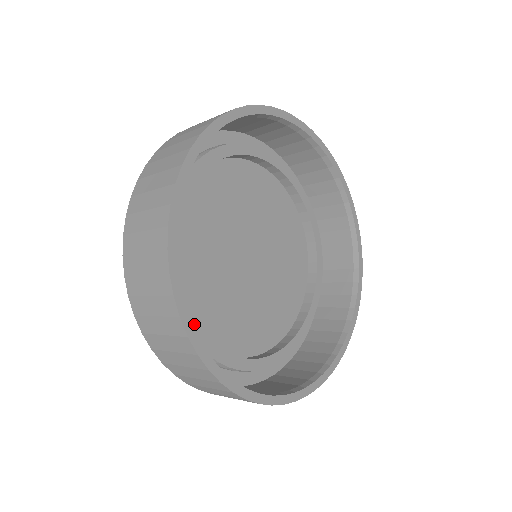
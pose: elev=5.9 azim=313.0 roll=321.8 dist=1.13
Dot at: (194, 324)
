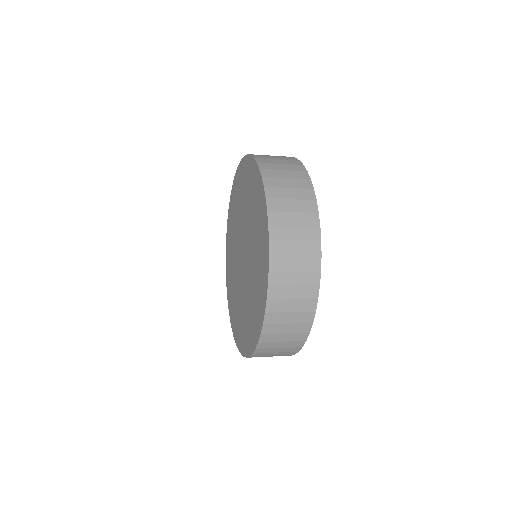
Dot at: occluded
